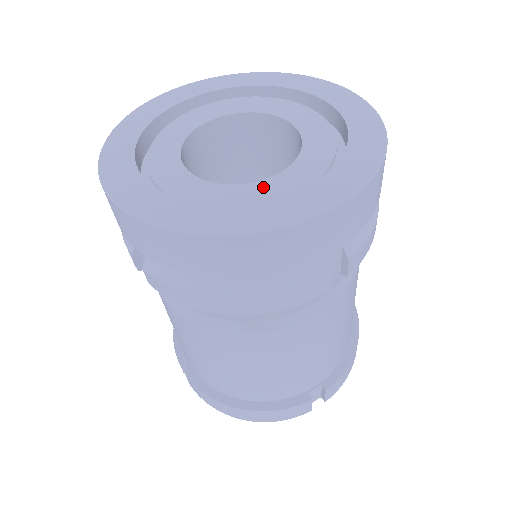
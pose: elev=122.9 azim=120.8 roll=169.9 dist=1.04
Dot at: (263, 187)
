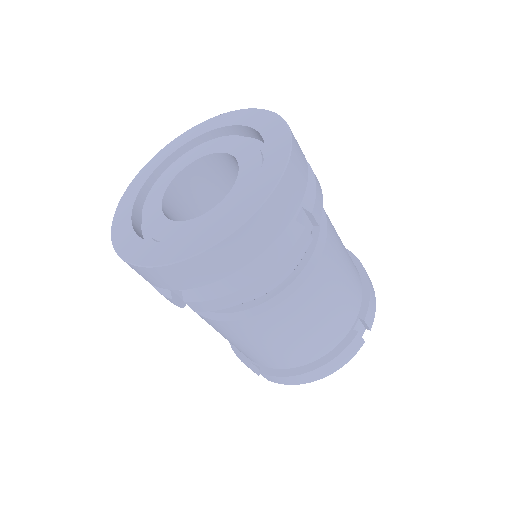
Dot at: (228, 201)
